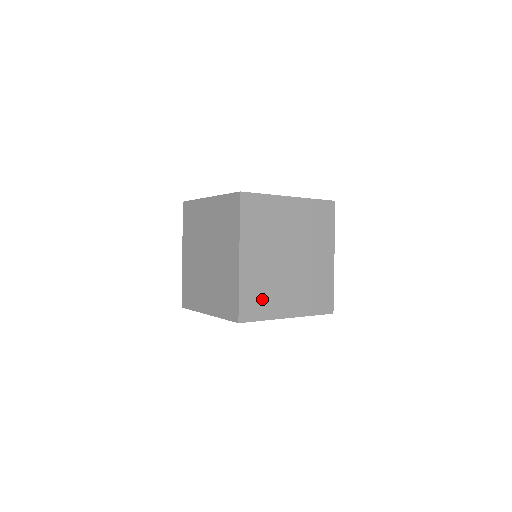
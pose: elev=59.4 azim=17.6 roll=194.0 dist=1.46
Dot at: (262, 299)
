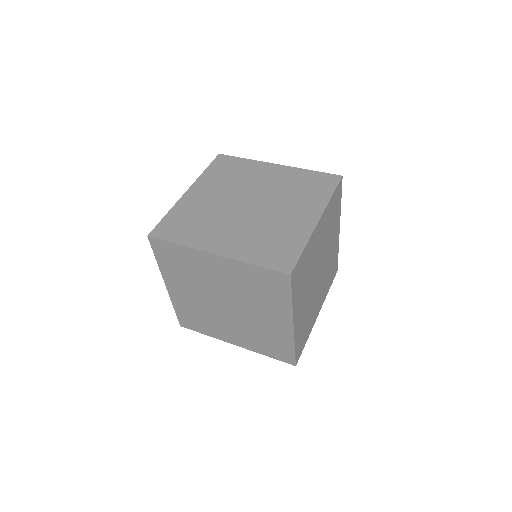
Dot at: (306, 329)
